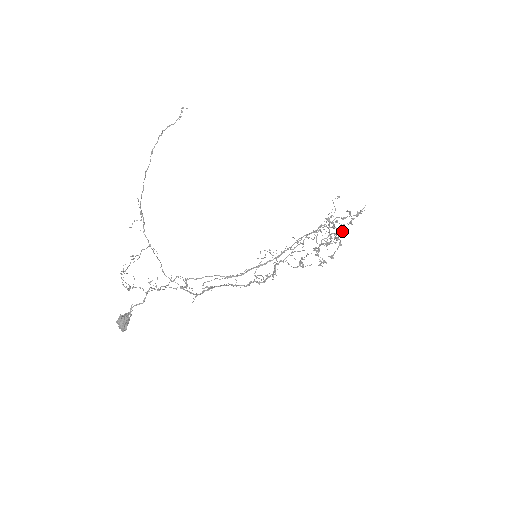
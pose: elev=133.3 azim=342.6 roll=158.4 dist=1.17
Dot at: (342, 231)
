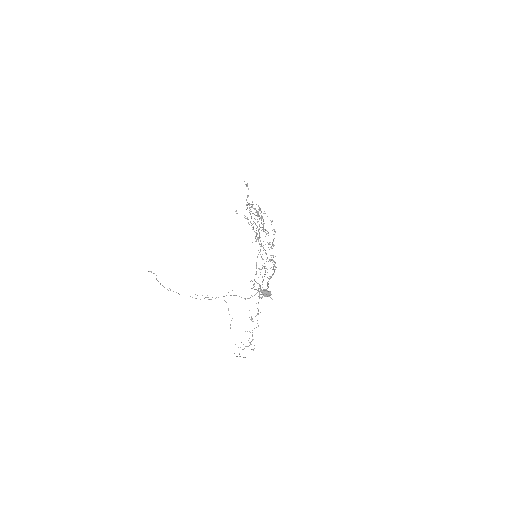
Dot at: occluded
